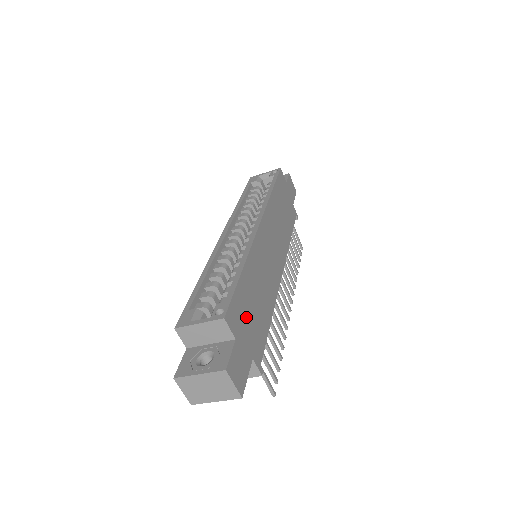
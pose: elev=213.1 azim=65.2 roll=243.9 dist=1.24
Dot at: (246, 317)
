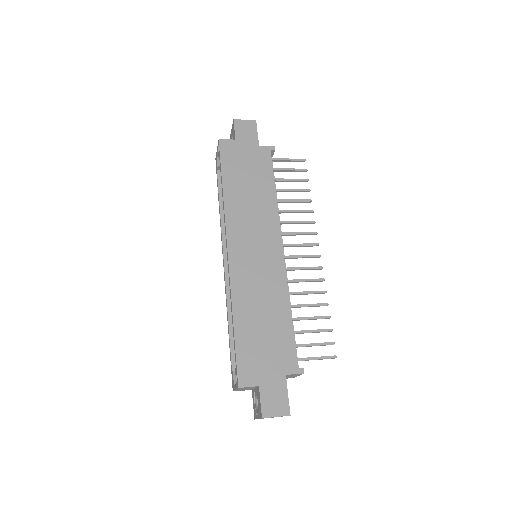
Dot at: (260, 355)
